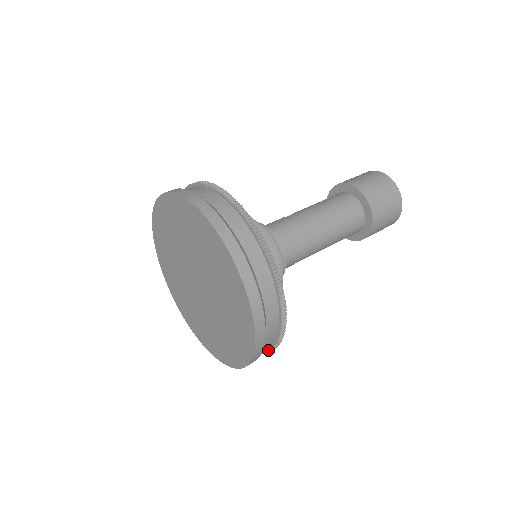
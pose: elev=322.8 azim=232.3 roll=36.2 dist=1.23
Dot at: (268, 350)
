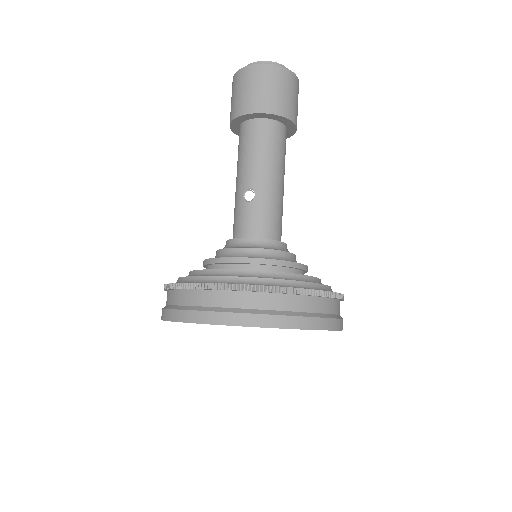
Dot at: occluded
